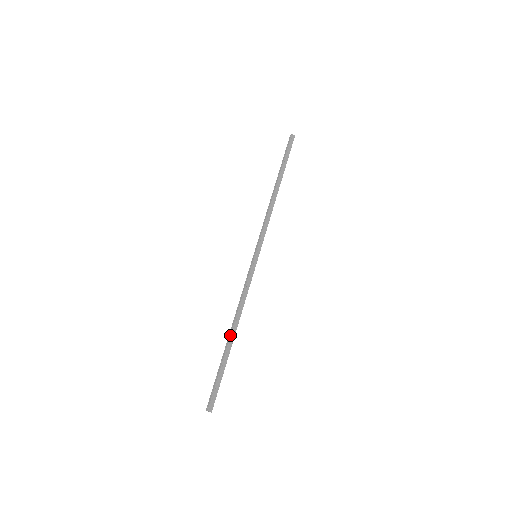
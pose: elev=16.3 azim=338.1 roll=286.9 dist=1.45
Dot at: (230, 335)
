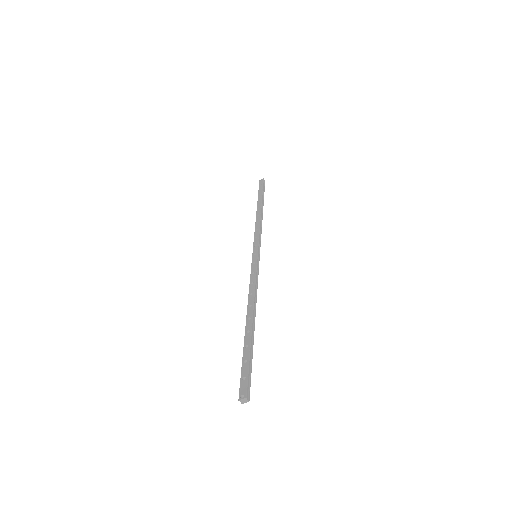
Dot at: (252, 319)
